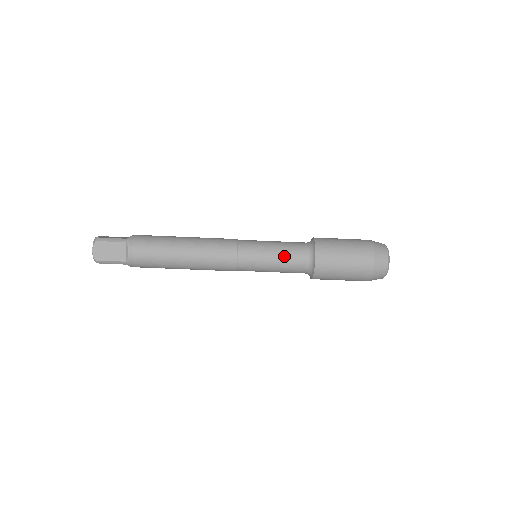
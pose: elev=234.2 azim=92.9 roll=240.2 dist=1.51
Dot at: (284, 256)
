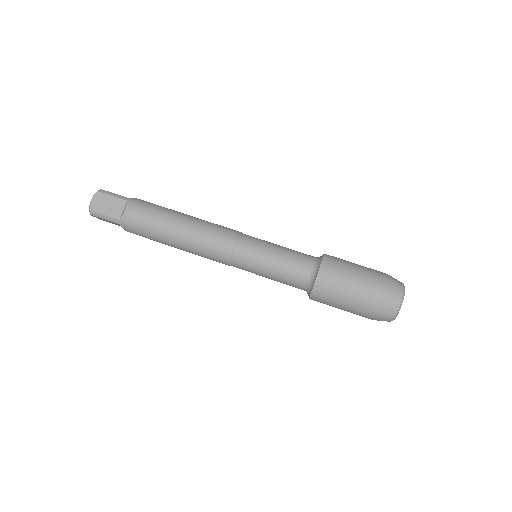
Dot at: (285, 260)
